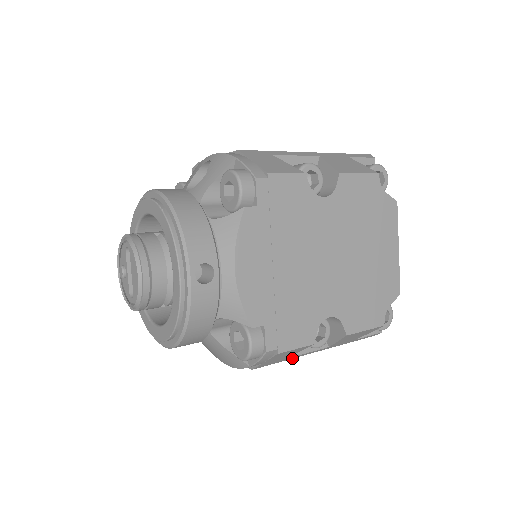
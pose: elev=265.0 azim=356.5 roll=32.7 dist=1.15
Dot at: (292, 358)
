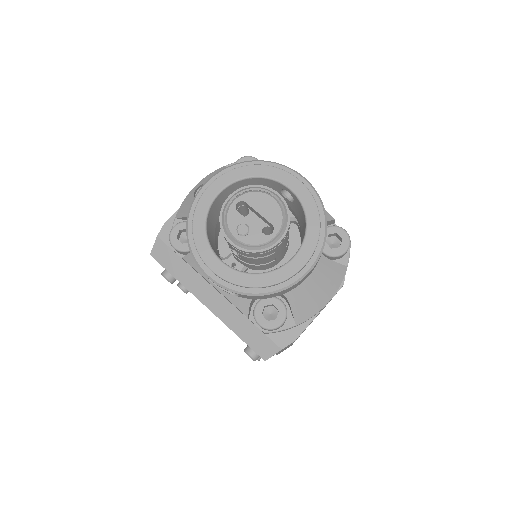
Dot at: occluded
